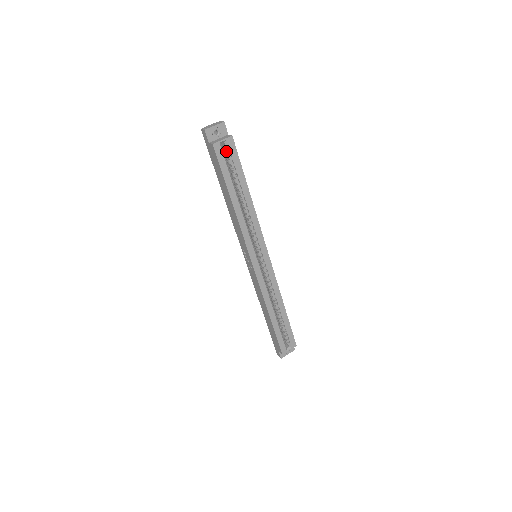
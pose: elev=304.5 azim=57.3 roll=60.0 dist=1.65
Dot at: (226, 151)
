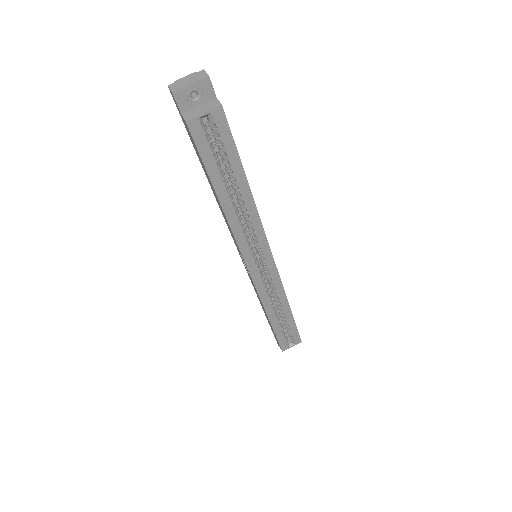
Dot at: (211, 128)
